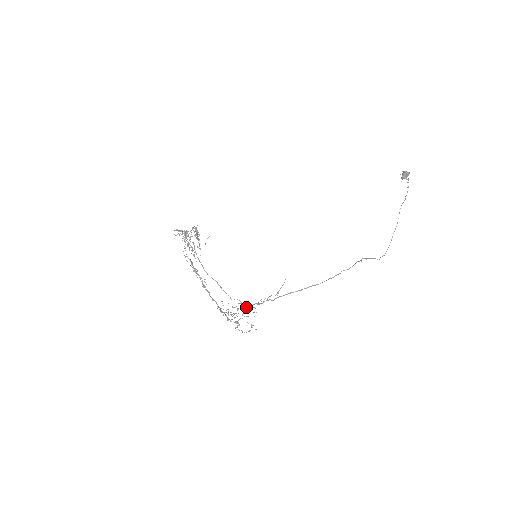
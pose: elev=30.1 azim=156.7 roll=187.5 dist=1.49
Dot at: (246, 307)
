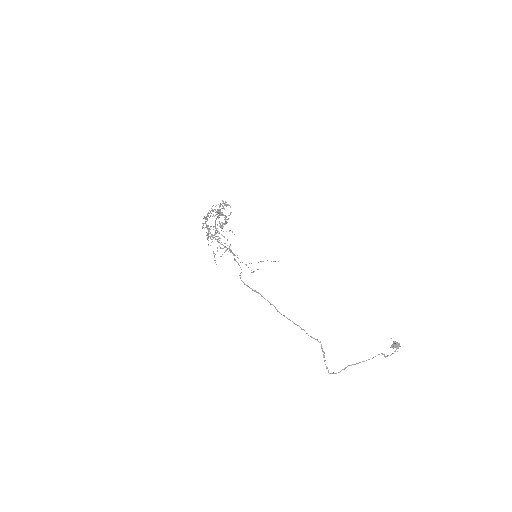
Dot at: occluded
